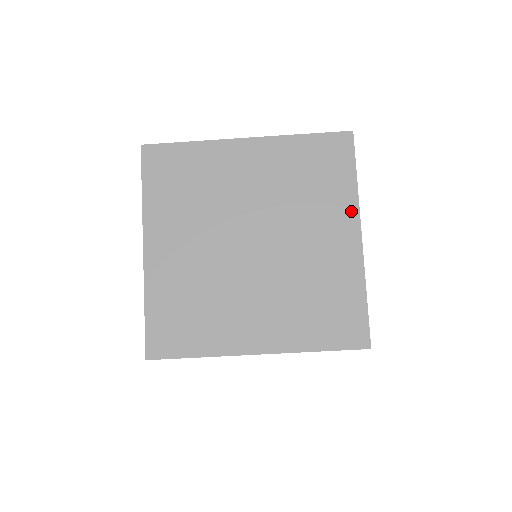
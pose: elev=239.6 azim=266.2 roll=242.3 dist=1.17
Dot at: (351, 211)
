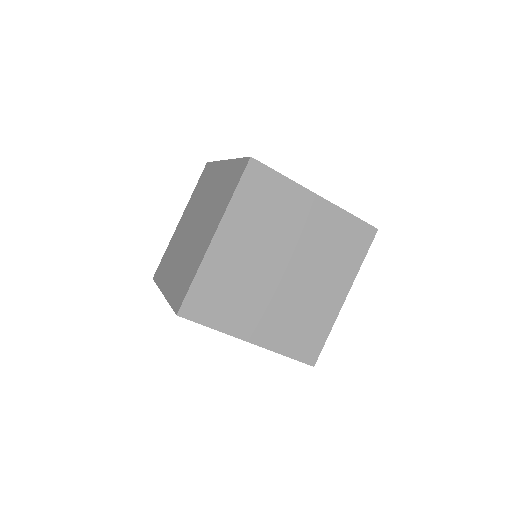
Dot at: (349, 279)
